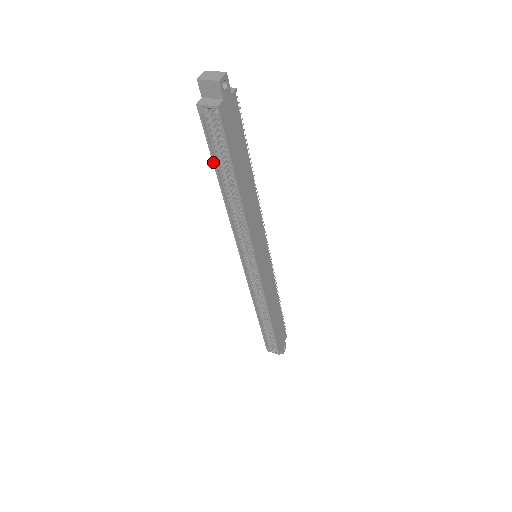
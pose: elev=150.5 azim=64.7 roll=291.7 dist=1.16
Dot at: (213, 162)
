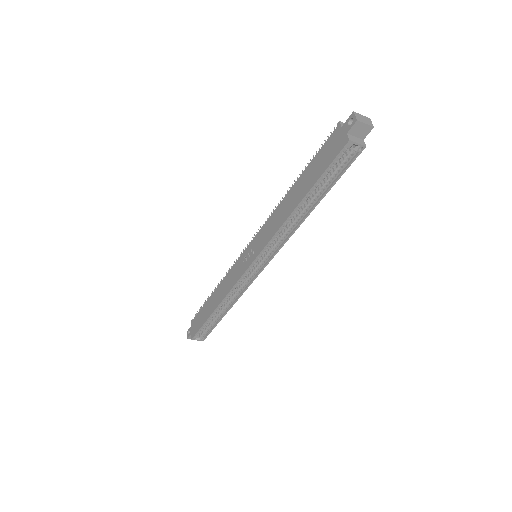
Dot at: (316, 183)
